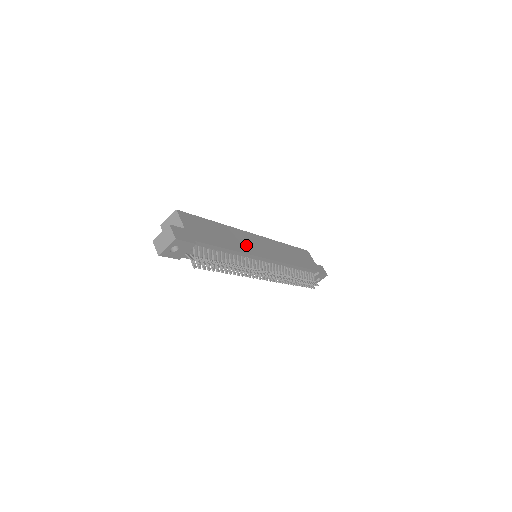
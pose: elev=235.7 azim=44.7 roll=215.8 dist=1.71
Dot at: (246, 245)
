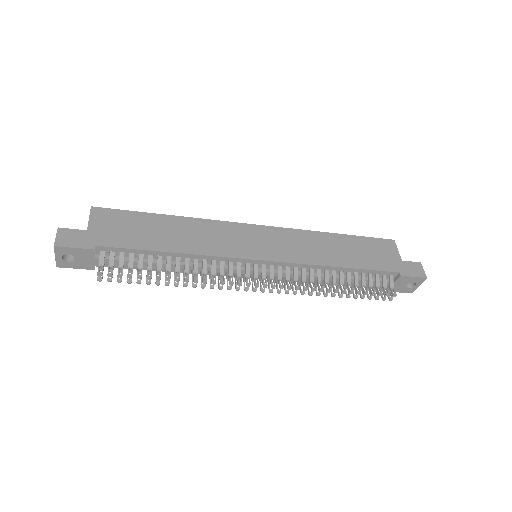
Dot at: (218, 243)
